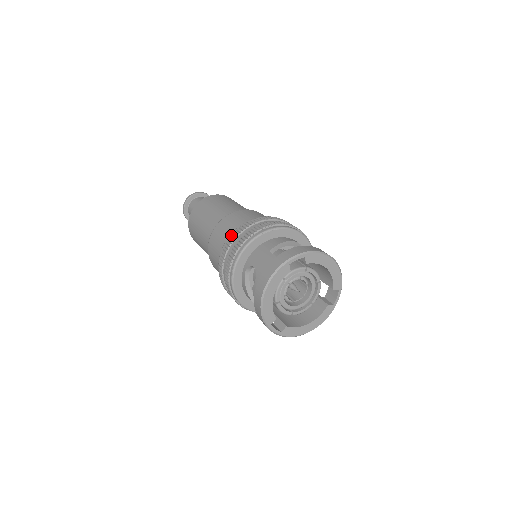
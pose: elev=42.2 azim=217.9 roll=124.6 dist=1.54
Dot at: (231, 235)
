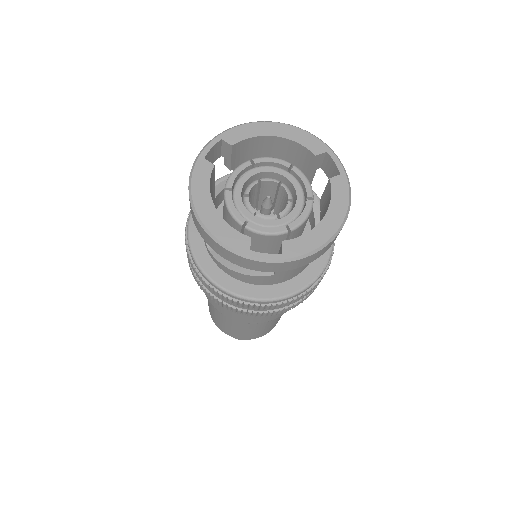
Dot at: occluded
